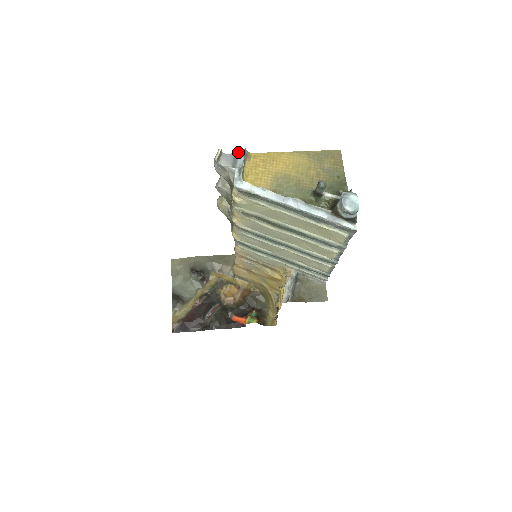
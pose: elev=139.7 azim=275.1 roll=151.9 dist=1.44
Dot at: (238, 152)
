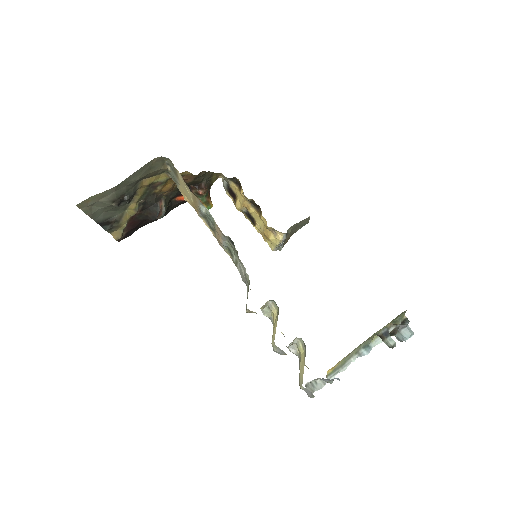
Dot at: occluded
